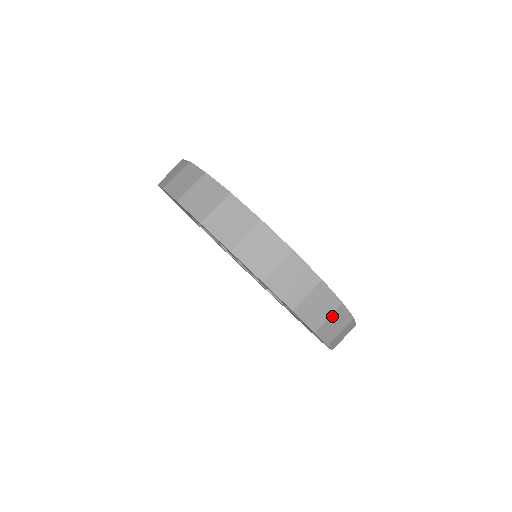
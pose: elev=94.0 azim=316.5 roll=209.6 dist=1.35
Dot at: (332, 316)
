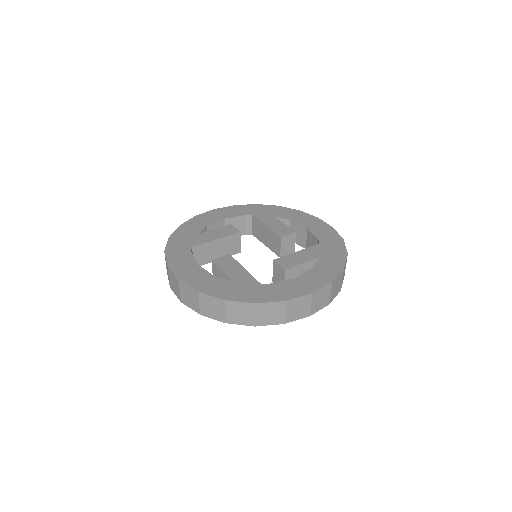
Dot at: (287, 310)
